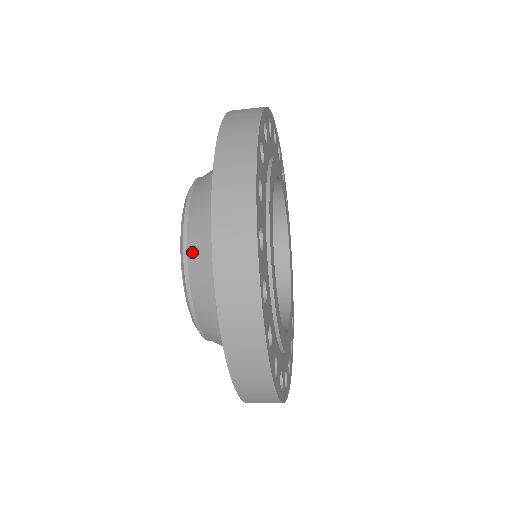
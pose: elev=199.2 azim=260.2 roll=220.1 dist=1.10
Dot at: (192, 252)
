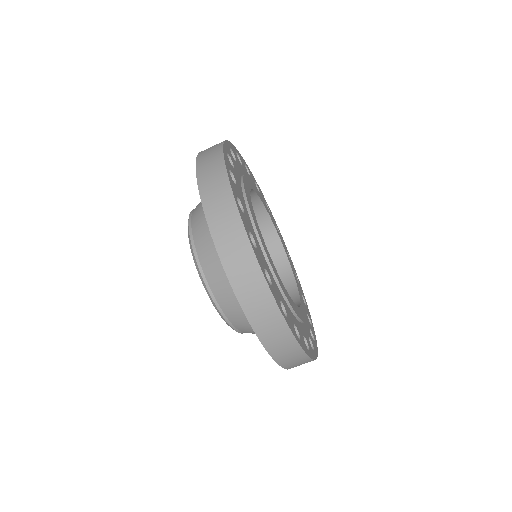
Dot at: (206, 267)
